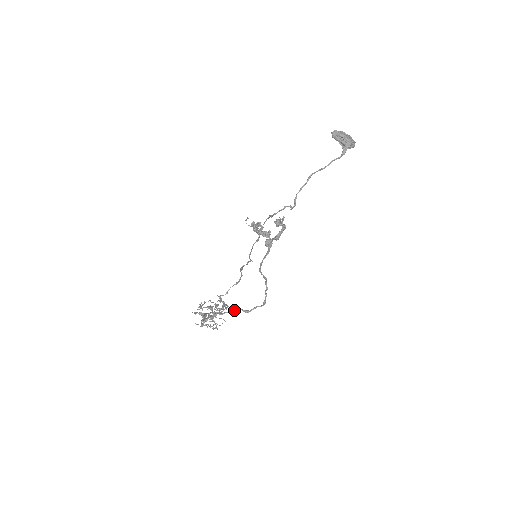
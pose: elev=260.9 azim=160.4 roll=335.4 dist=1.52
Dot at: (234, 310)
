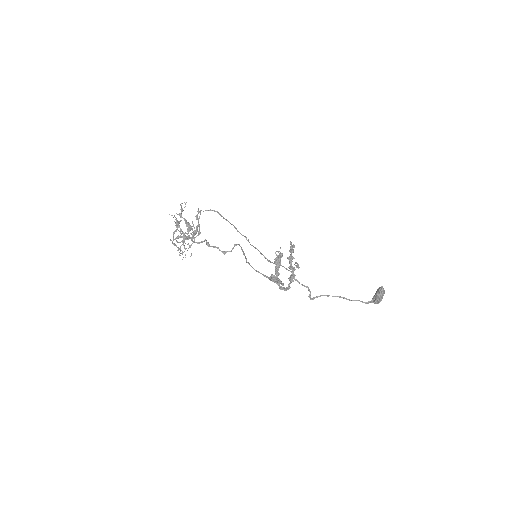
Dot at: occluded
